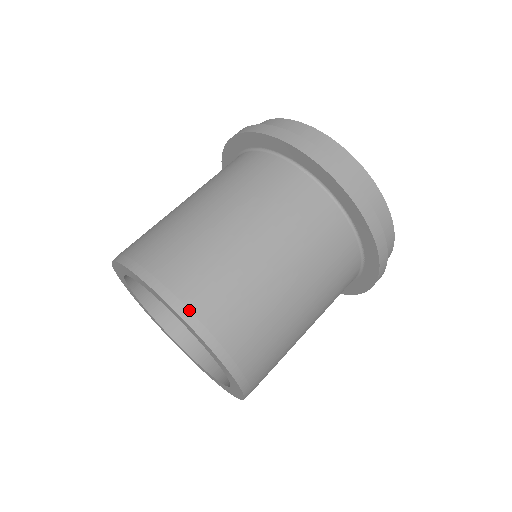
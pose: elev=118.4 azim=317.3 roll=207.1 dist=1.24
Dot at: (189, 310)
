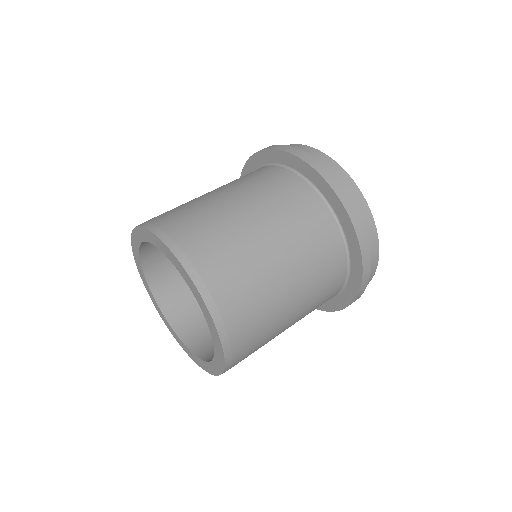
Dot at: (196, 271)
